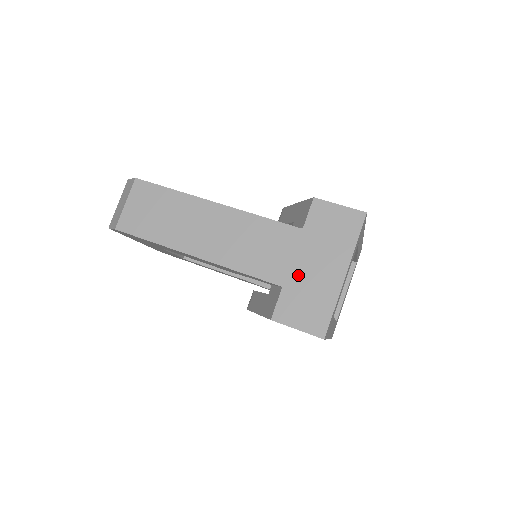
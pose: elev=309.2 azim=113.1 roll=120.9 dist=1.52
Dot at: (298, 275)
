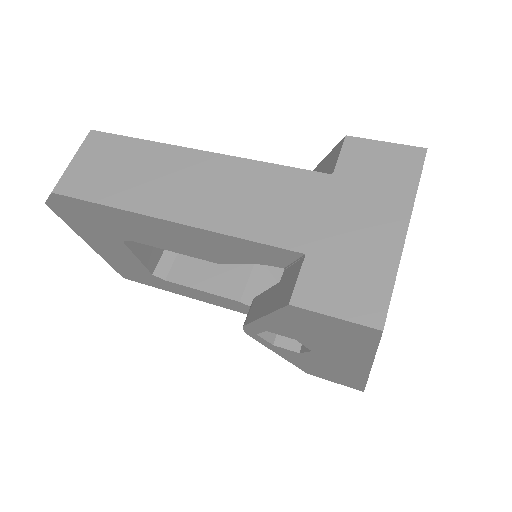
Dot at: (330, 236)
